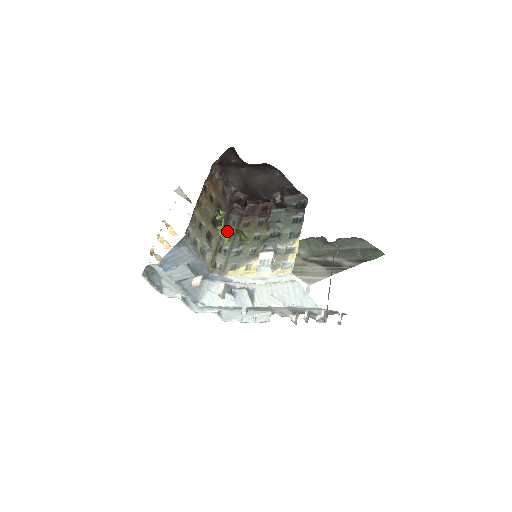
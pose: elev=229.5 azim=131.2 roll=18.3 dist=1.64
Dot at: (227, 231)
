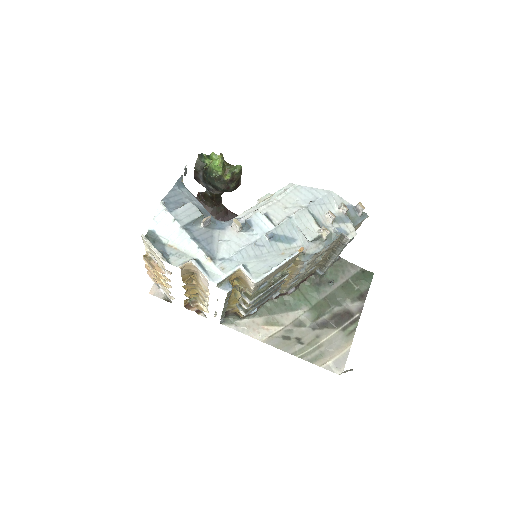
Dot at: occluded
